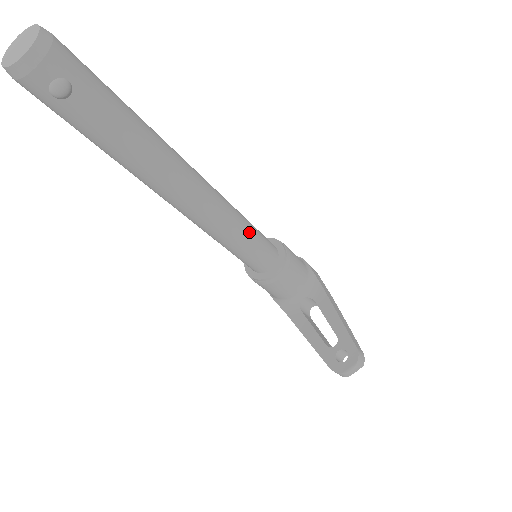
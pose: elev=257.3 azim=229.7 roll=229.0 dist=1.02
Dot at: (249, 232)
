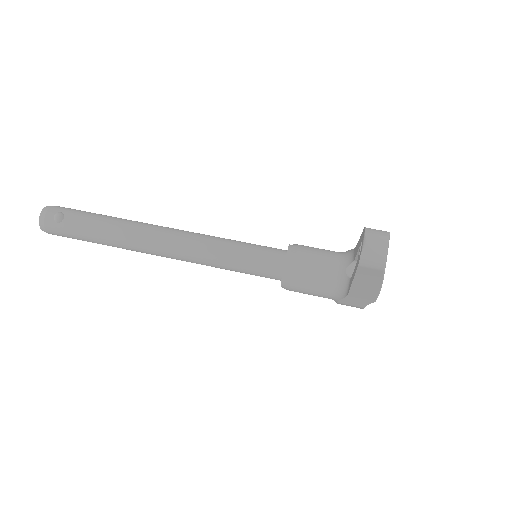
Dot at: (234, 242)
